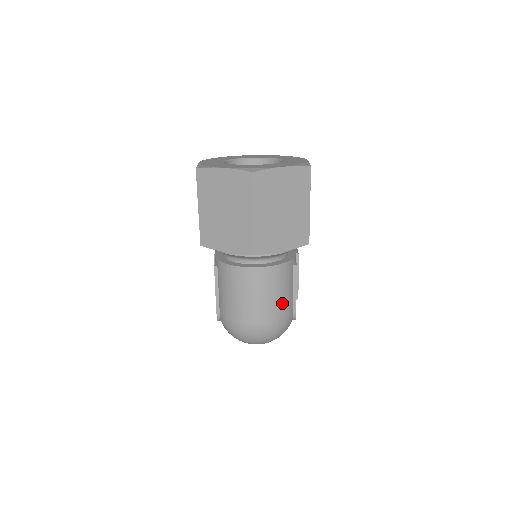
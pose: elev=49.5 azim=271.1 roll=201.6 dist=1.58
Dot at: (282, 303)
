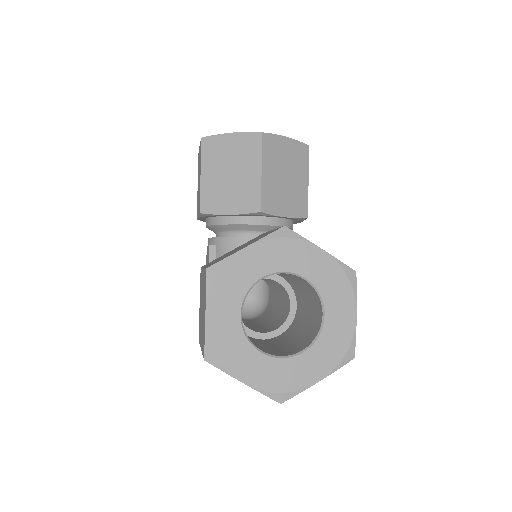
Dot at: occluded
